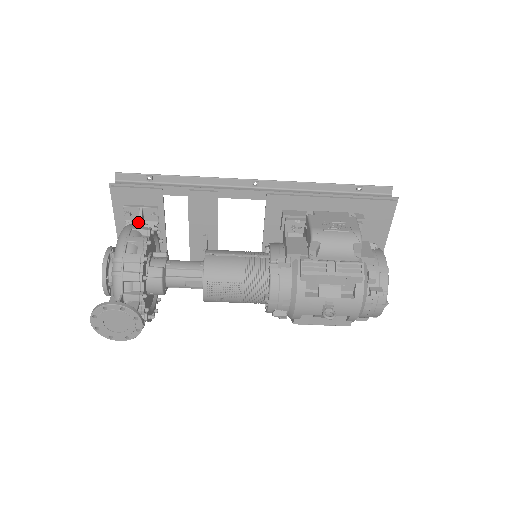
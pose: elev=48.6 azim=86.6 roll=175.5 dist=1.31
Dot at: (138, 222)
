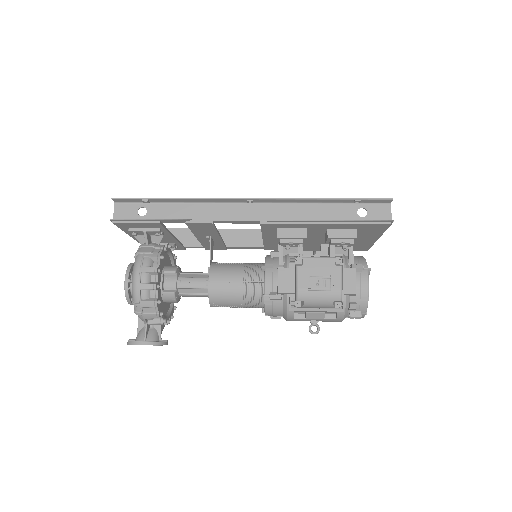
Dot at: (145, 252)
